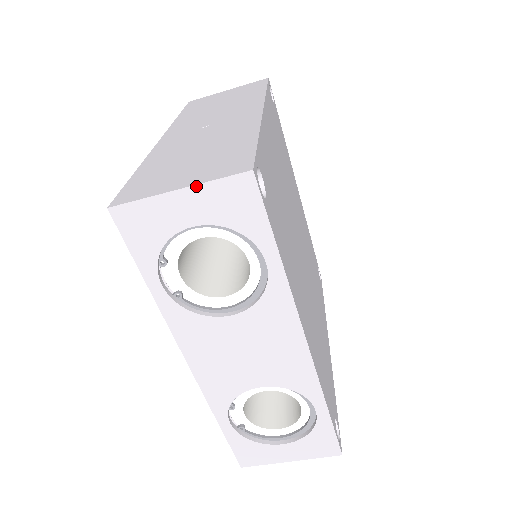
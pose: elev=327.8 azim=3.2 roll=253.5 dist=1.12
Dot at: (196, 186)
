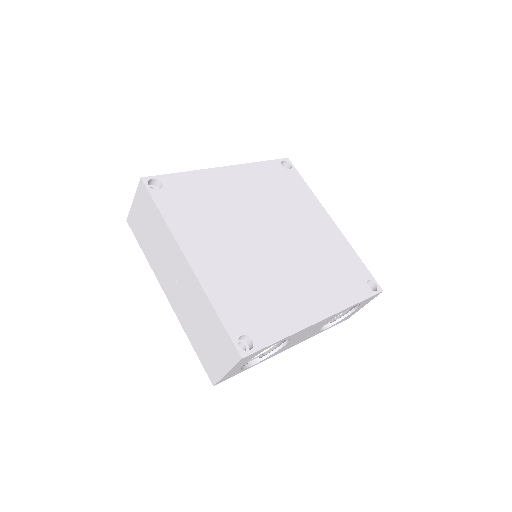
Dot at: (231, 370)
